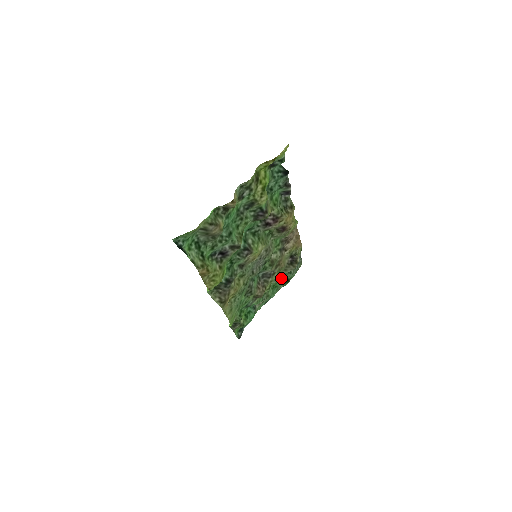
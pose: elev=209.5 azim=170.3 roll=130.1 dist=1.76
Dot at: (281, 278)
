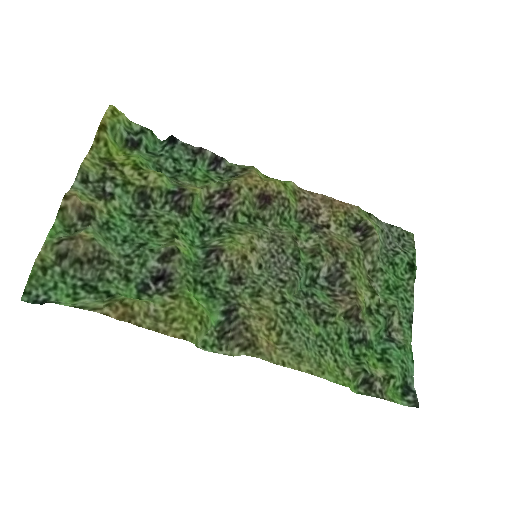
Dot at: (390, 271)
